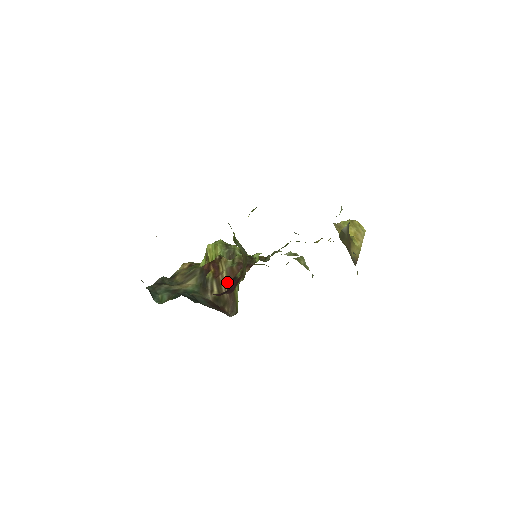
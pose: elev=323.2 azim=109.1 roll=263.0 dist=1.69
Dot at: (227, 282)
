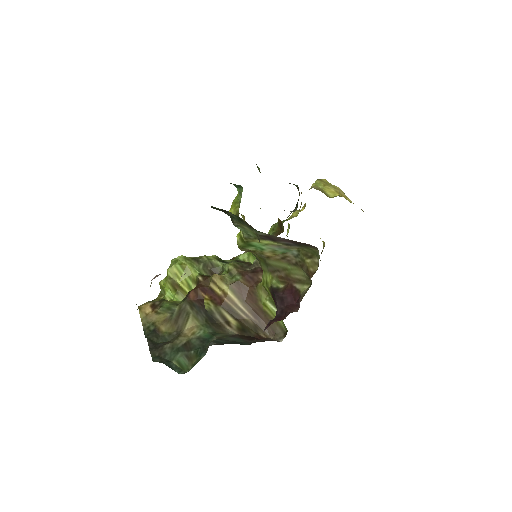
Dot at: (242, 302)
